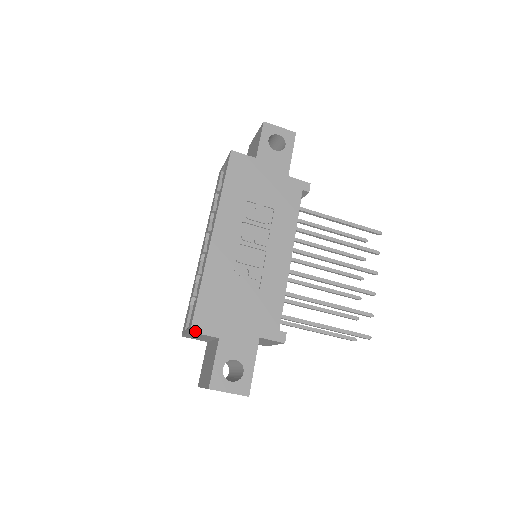
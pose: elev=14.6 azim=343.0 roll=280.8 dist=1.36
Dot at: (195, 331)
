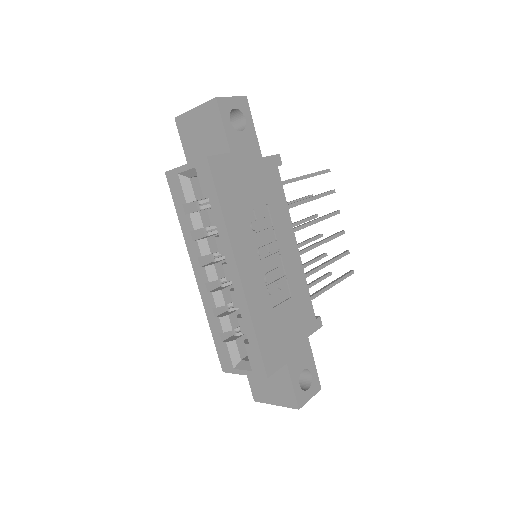
Dot at: (270, 374)
